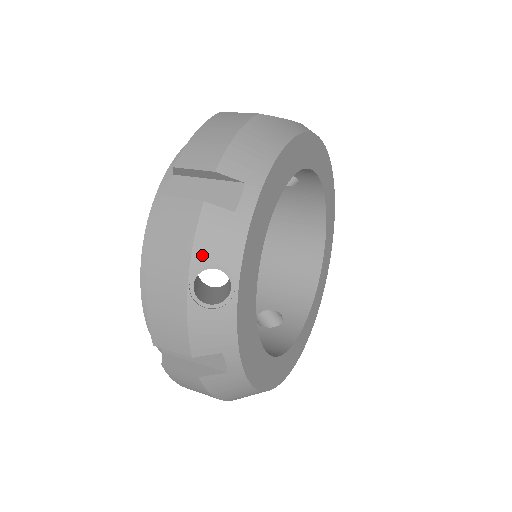
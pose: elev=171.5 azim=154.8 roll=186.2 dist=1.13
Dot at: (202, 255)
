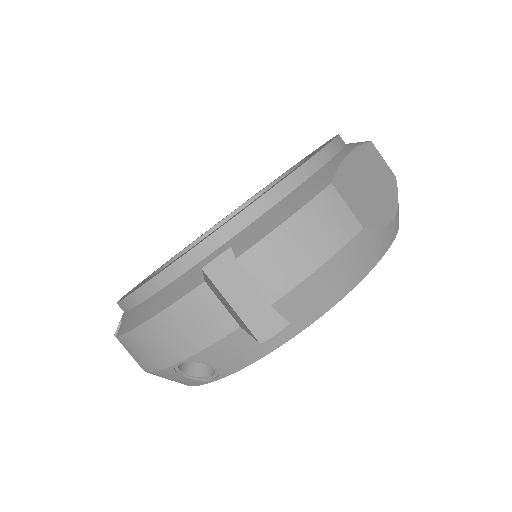
Dot at: (205, 357)
